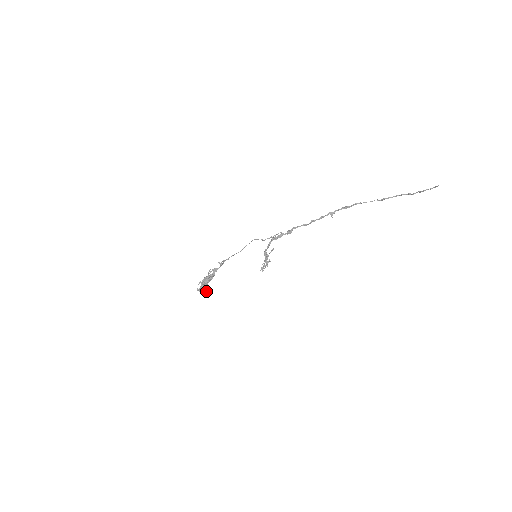
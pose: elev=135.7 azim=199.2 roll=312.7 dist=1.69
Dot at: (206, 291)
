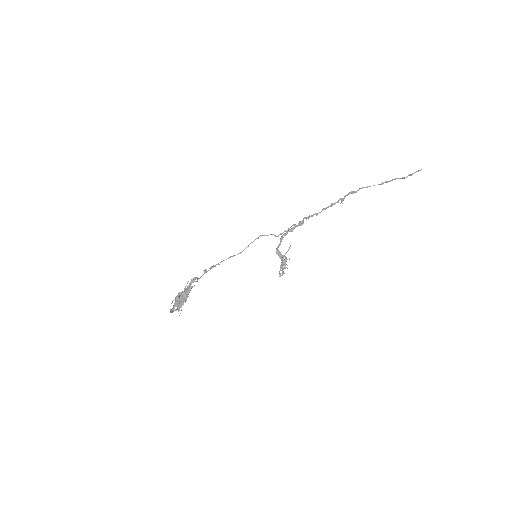
Dot at: occluded
